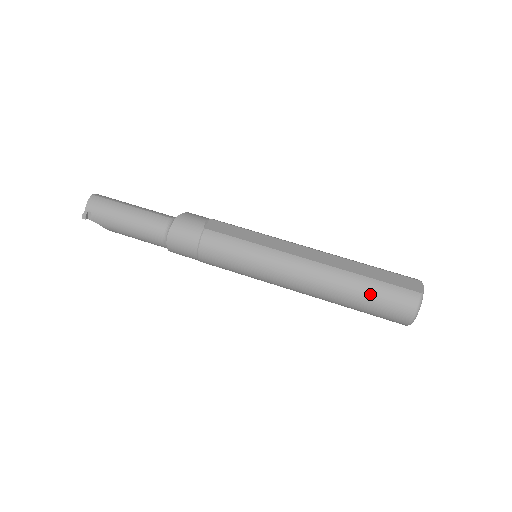
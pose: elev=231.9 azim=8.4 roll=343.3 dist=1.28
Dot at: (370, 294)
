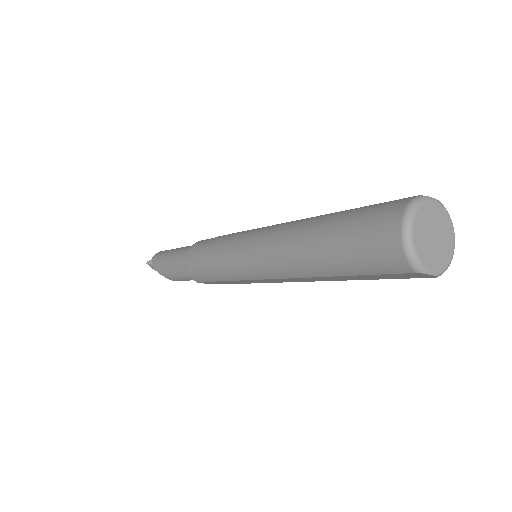
Dot at: (344, 220)
